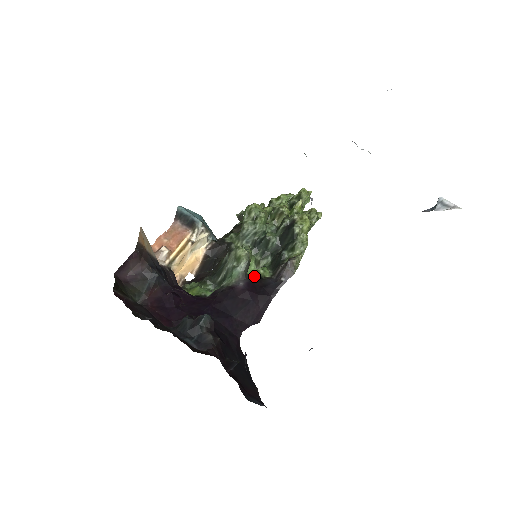
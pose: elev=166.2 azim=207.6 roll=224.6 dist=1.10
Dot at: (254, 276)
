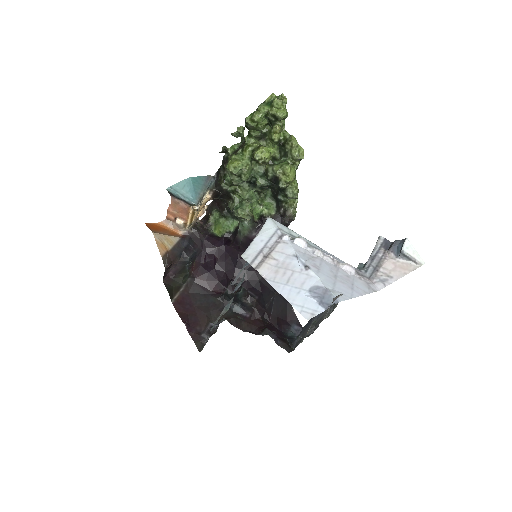
Dot at: (261, 220)
